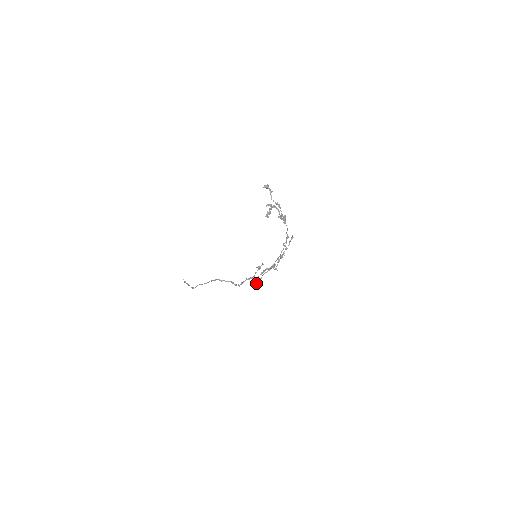
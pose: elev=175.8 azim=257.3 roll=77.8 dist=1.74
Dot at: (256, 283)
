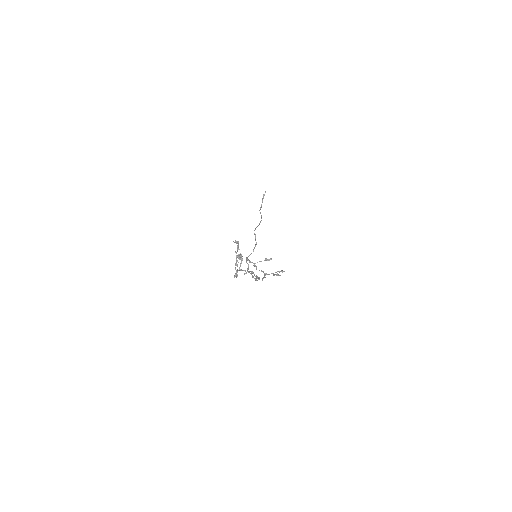
Dot at: (245, 273)
